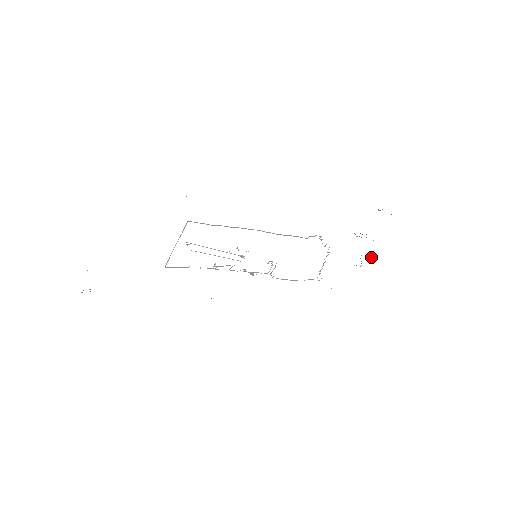
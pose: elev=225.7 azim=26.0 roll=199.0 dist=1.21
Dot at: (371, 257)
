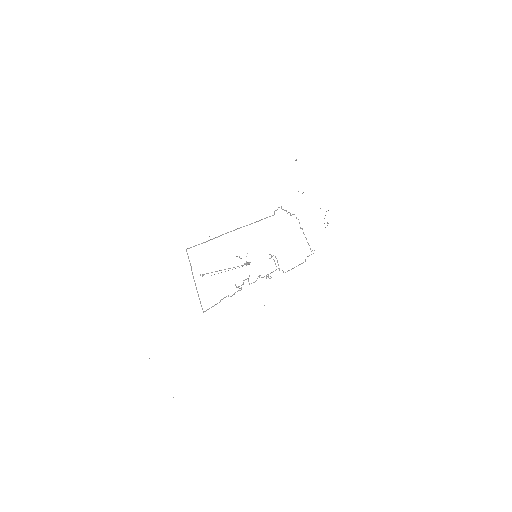
Dot at: occluded
